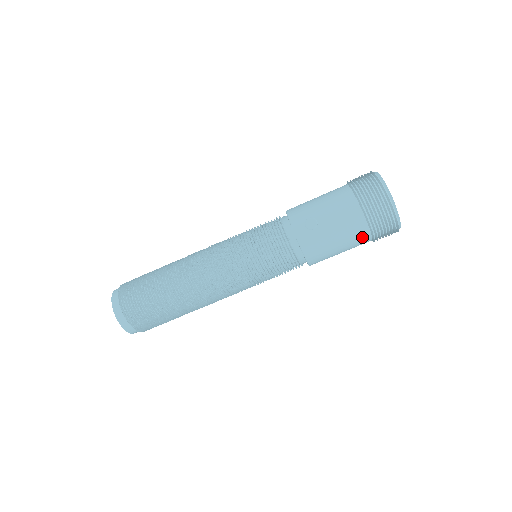
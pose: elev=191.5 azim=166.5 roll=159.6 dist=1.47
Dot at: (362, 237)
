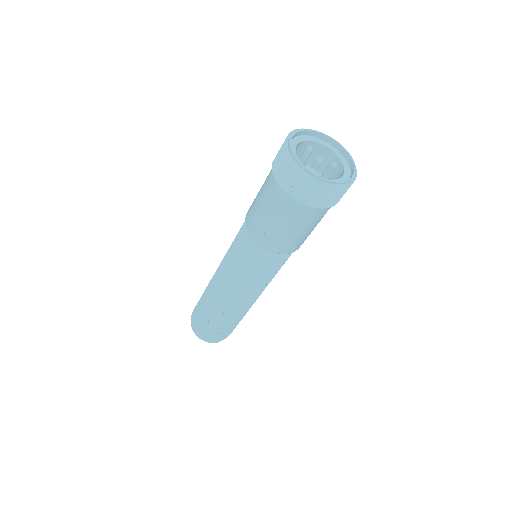
Dot at: (324, 212)
